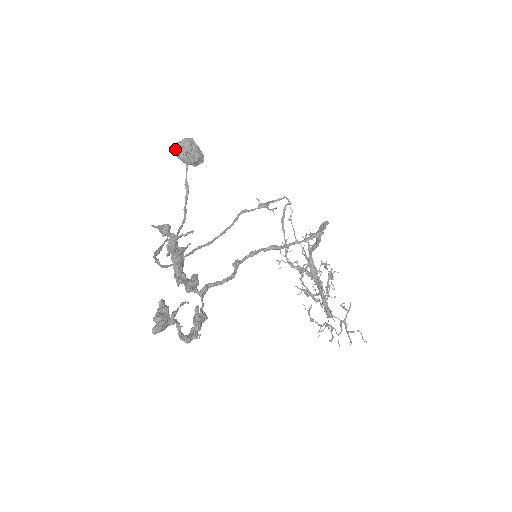
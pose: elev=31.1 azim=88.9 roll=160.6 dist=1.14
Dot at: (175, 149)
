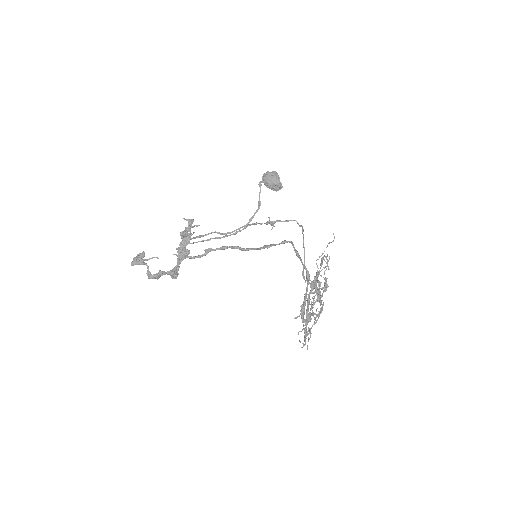
Dot at: (262, 178)
